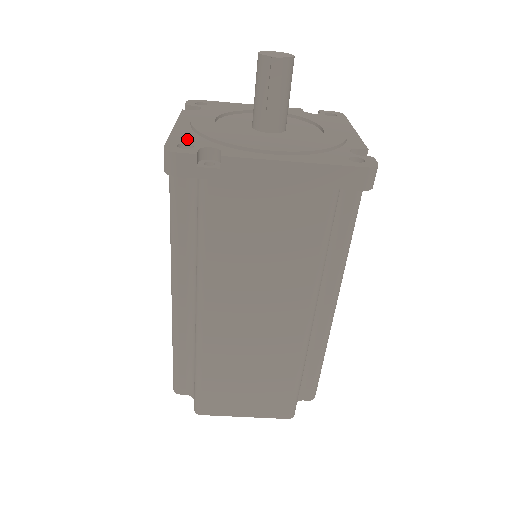
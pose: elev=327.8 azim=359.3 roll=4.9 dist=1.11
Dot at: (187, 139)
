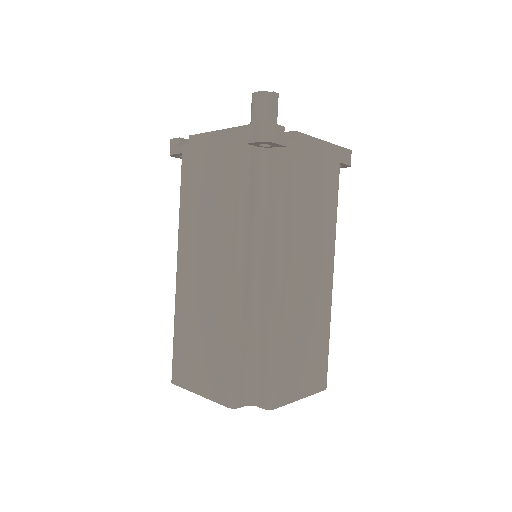
Dot at: occluded
